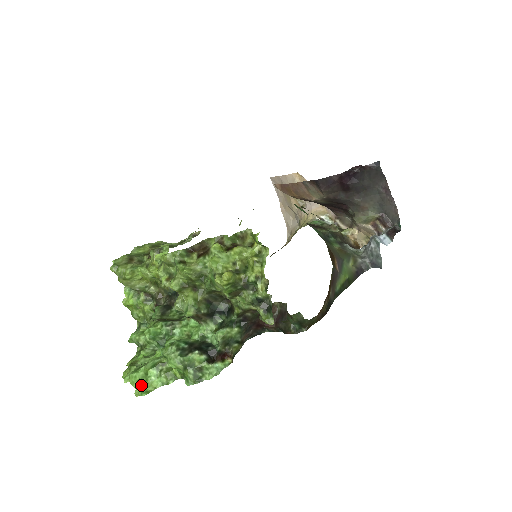
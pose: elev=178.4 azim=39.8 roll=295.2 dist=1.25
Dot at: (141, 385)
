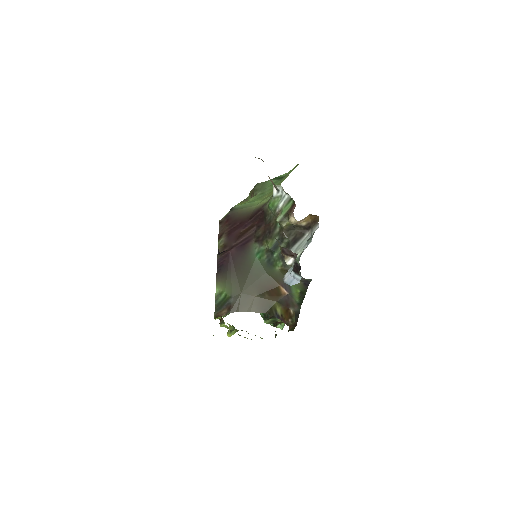
Dot at: occluded
